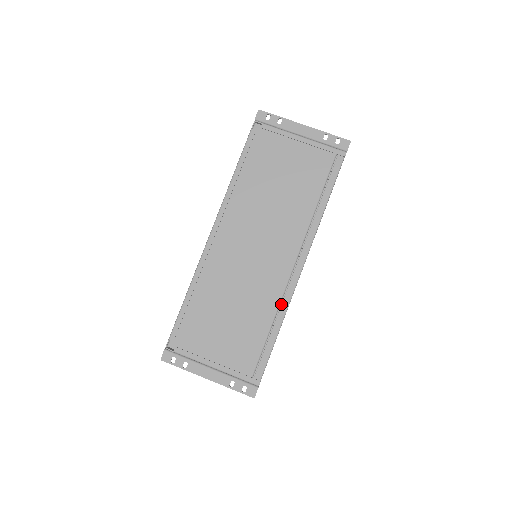
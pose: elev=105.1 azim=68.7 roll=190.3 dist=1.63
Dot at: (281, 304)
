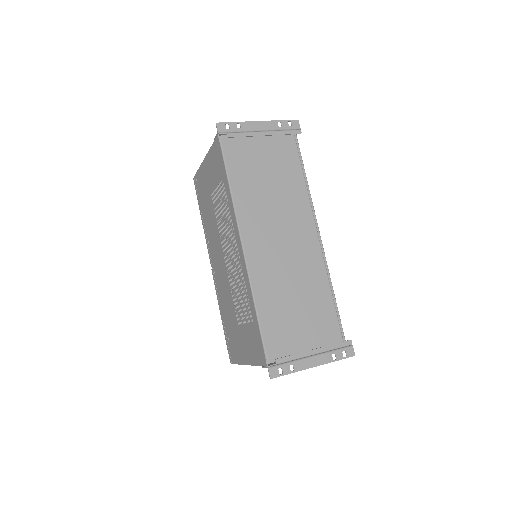
Dot at: occluded
